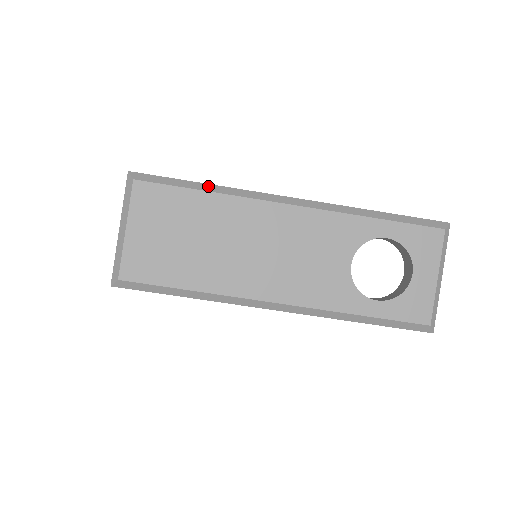
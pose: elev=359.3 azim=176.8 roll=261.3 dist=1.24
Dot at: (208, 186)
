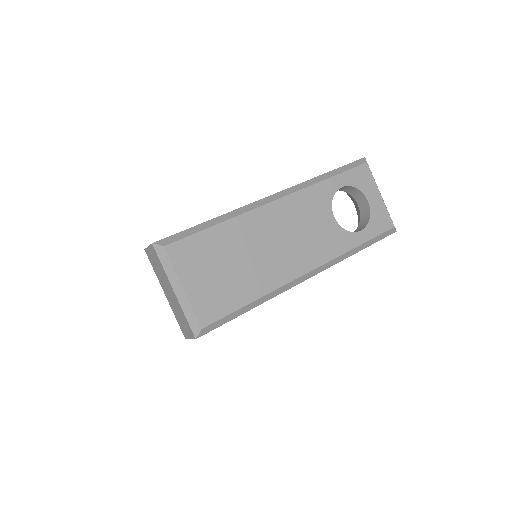
Dot at: (216, 219)
